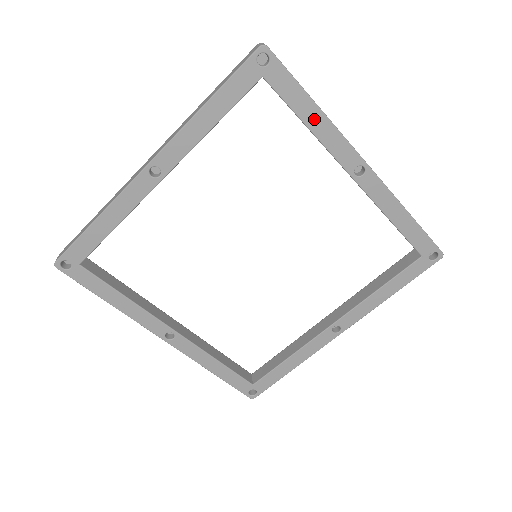
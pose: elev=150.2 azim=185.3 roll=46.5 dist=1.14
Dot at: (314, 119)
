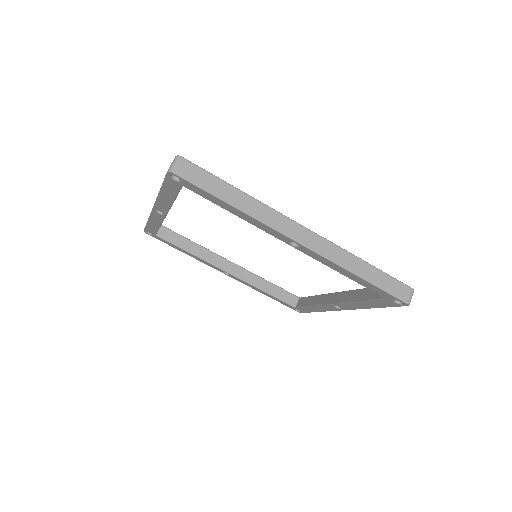
Dot at: (236, 212)
